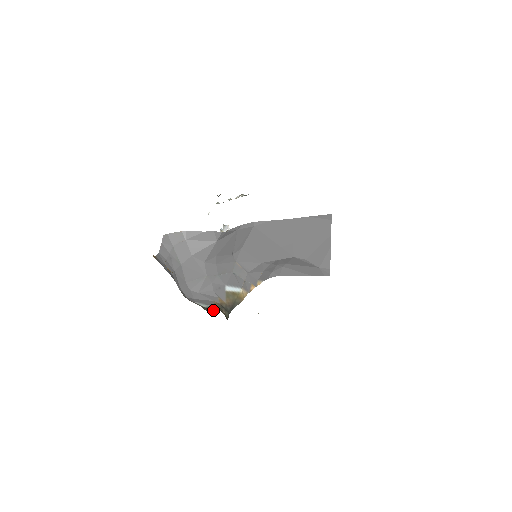
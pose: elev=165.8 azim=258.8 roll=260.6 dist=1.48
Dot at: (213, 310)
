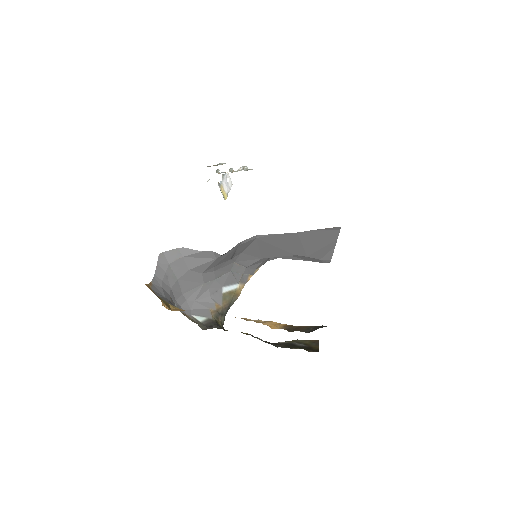
Dot at: (209, 326)
